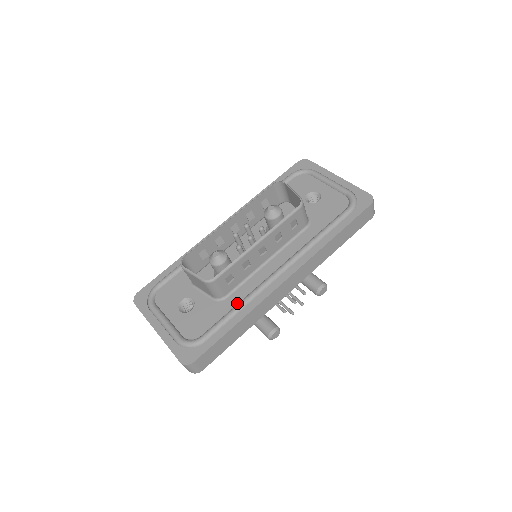
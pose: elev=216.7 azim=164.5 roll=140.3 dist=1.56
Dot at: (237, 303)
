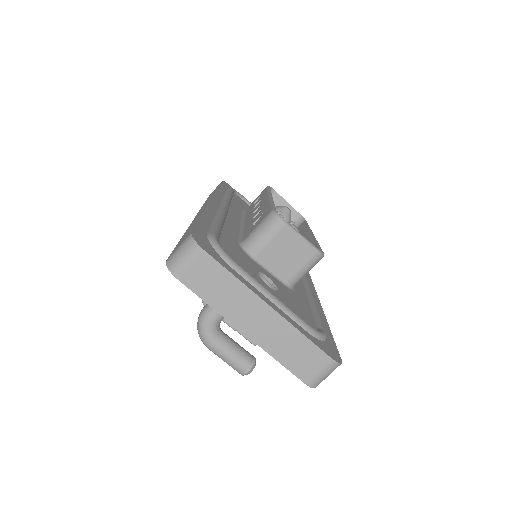
Dot at: (308, 299)
